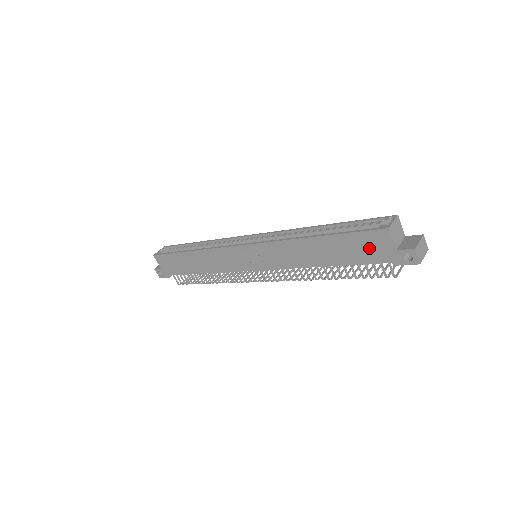
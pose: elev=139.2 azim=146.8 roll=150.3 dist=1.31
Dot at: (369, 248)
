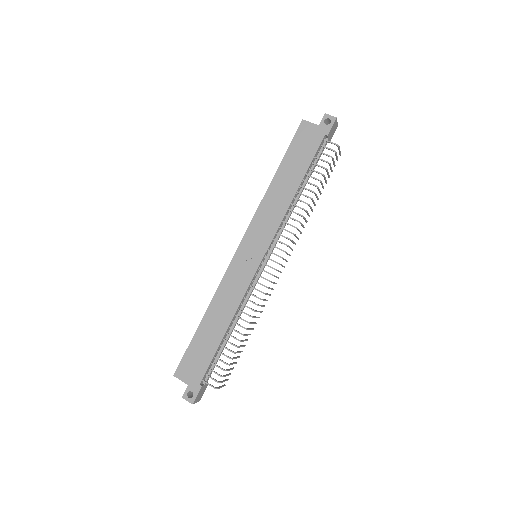
Dot at: (306, 142)
